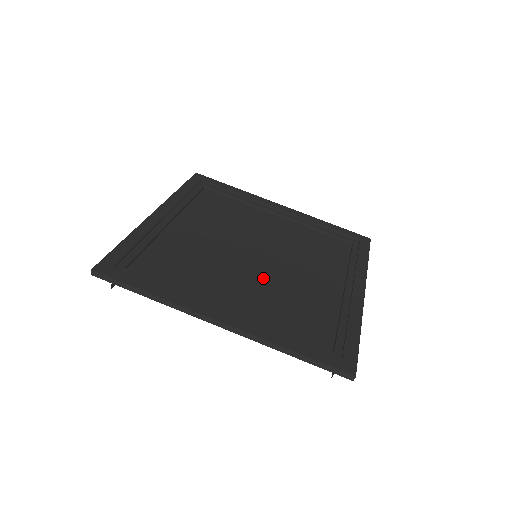
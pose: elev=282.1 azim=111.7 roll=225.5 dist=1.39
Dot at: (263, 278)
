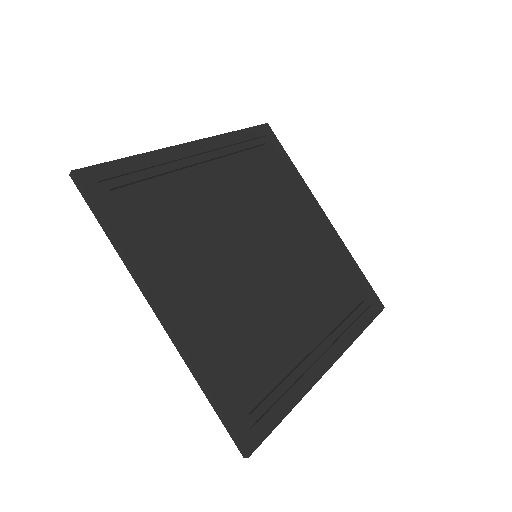
Dot at: (243, 286)
